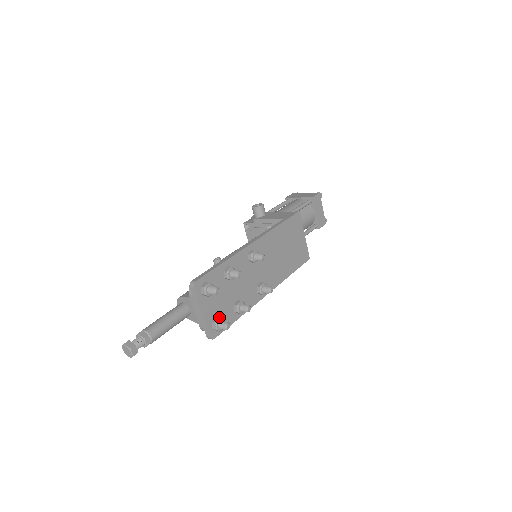
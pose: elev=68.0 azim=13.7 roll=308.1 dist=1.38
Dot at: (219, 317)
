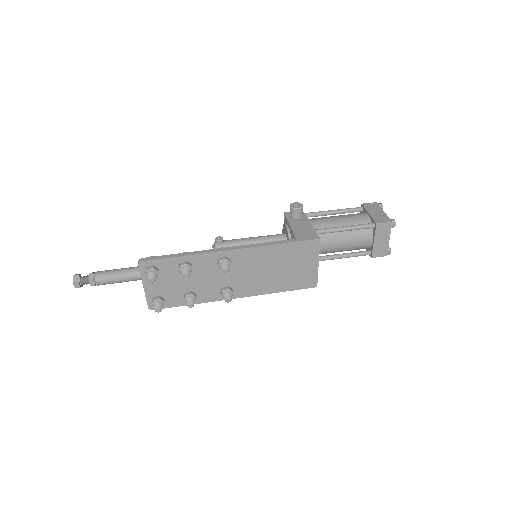
Dot at: (164, 296)
